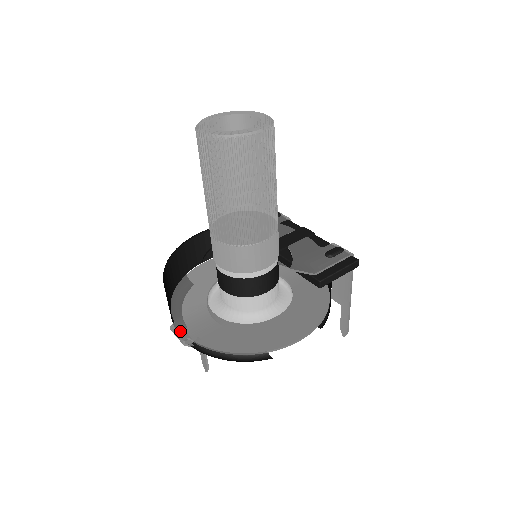
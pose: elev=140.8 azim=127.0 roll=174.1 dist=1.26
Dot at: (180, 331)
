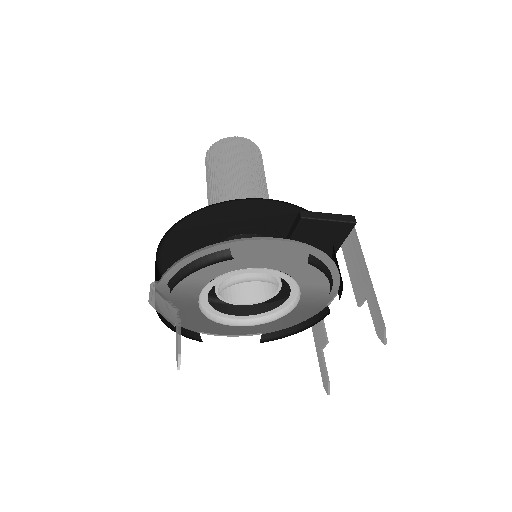
Dot at: occluded
